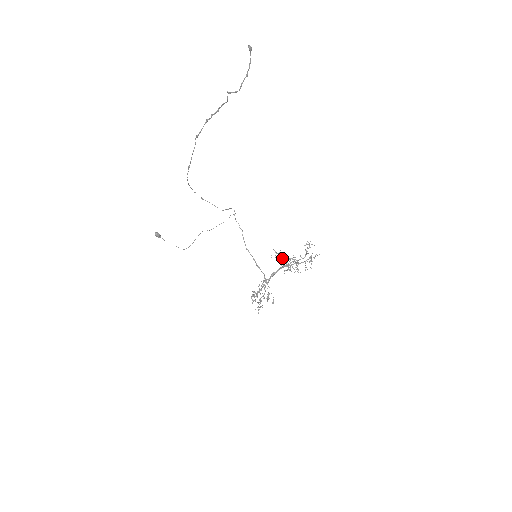
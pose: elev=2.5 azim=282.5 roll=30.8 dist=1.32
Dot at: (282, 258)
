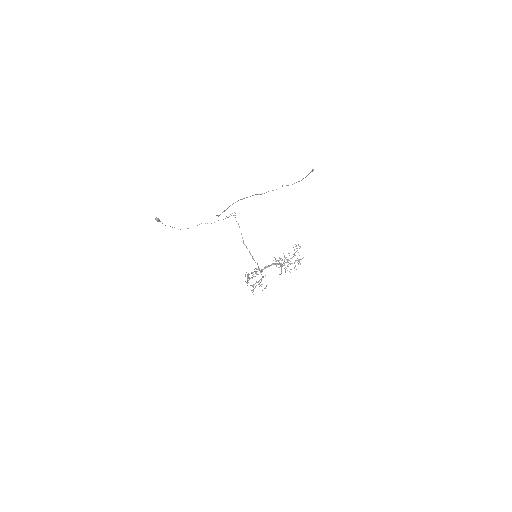
Dot at: (282, 266)
